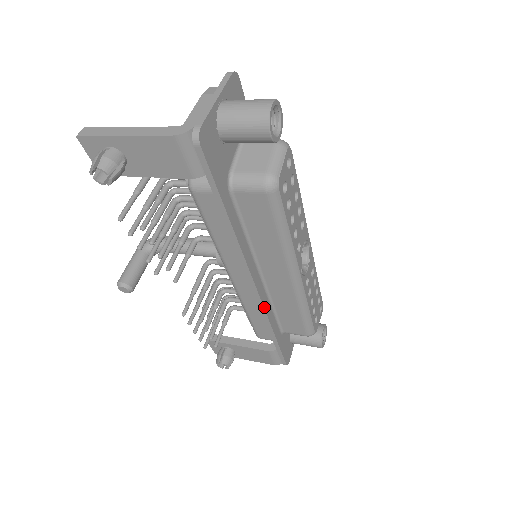
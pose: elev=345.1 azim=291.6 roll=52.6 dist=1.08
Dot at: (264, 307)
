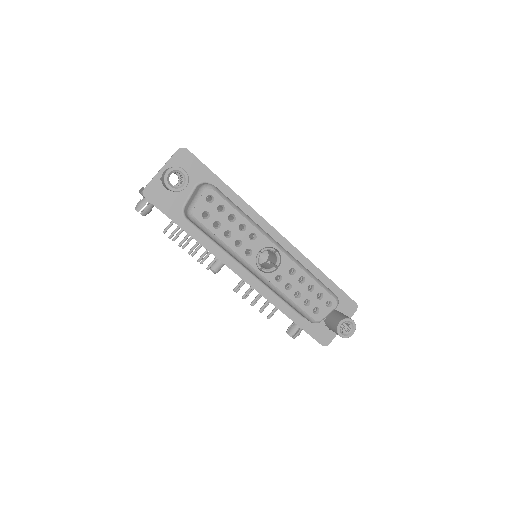
Dot at: (260, 293)
